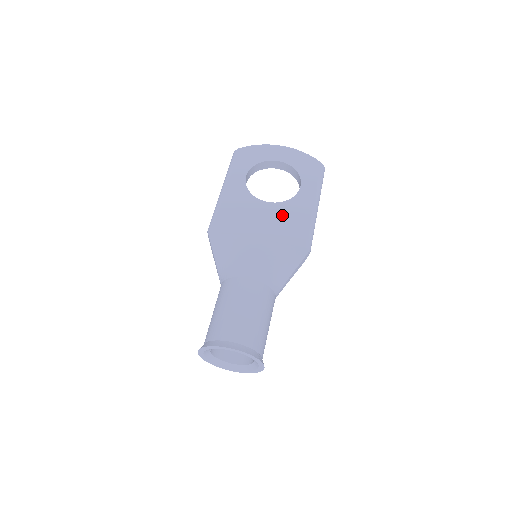
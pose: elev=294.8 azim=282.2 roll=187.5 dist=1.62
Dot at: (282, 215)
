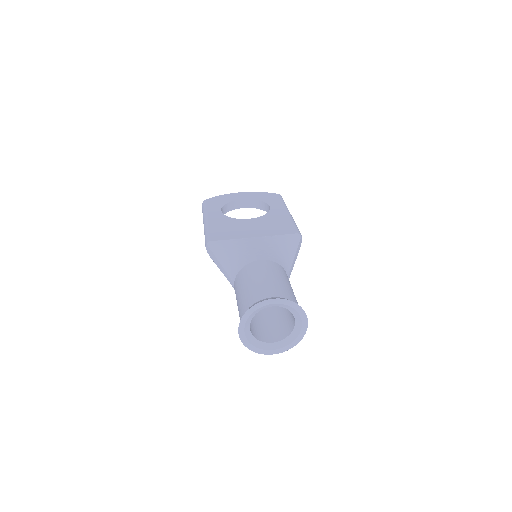
Dot at: (265, 222)
